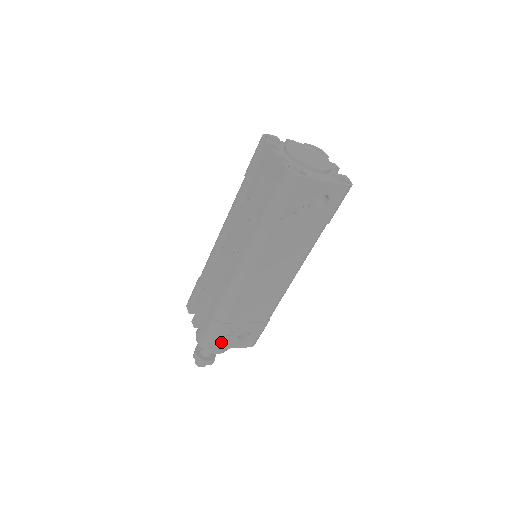
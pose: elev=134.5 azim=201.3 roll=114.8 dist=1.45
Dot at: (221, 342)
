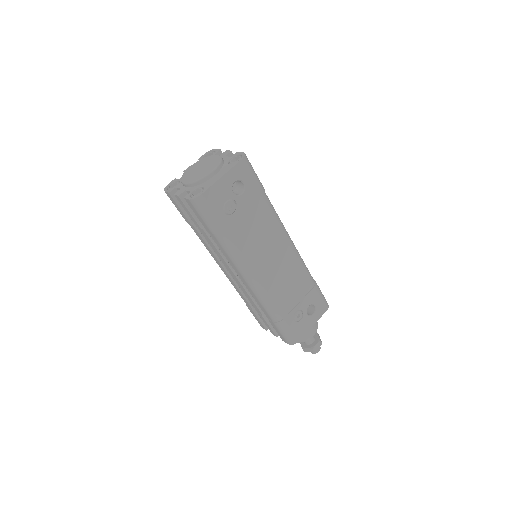
Dot at: (300, 330)
